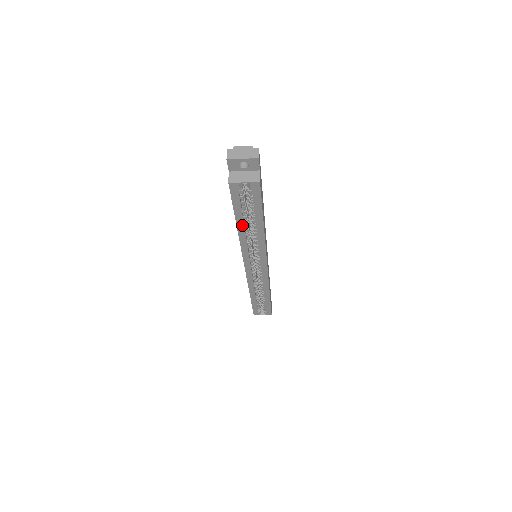
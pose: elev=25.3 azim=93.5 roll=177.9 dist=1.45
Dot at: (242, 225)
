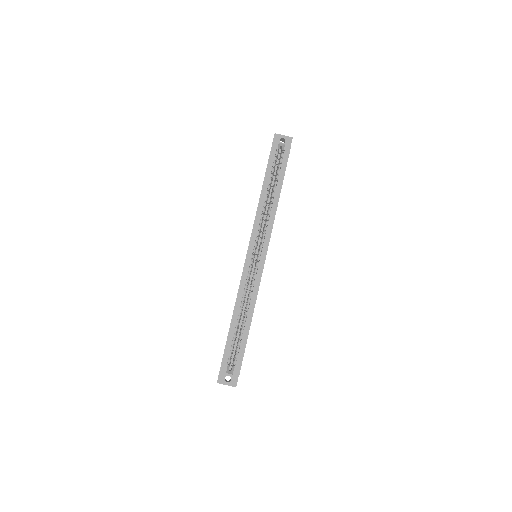
Dot at: (266, 188)
